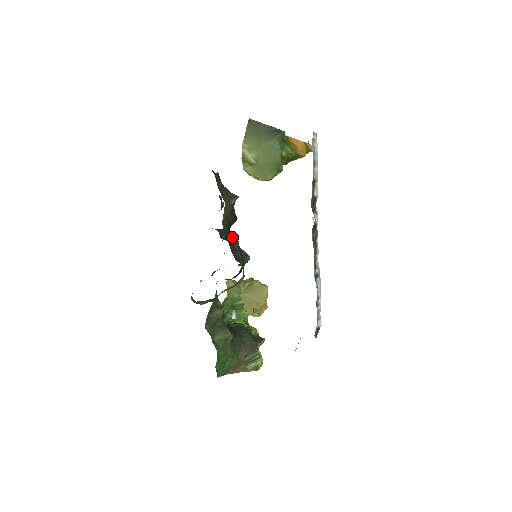
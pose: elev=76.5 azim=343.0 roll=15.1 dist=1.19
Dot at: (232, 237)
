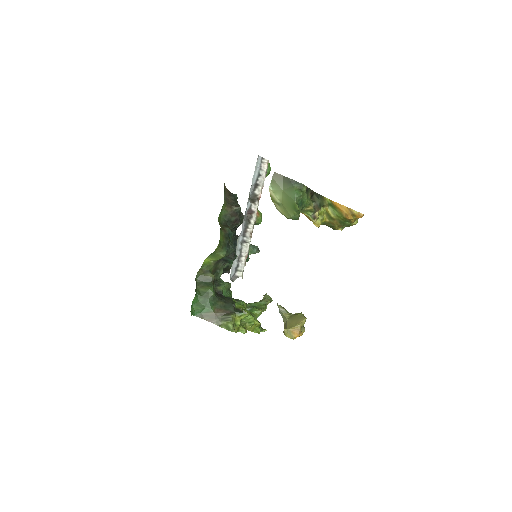
Dot at: (225, 227)
